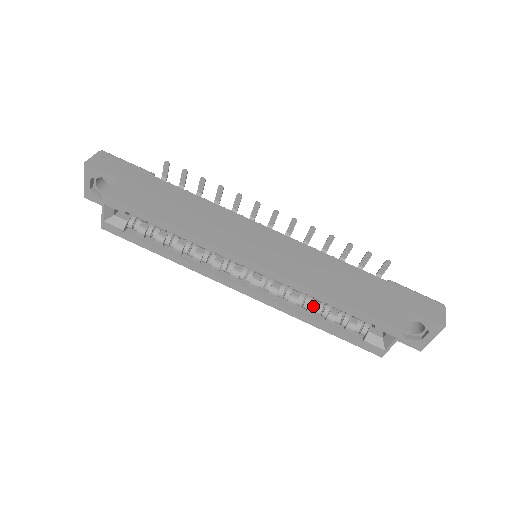
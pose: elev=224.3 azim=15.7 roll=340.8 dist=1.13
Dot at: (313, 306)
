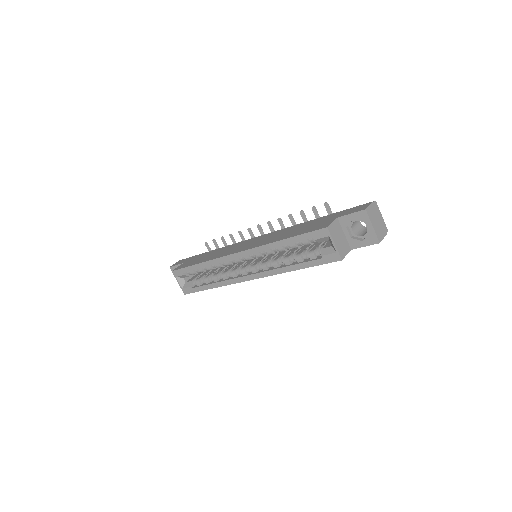
Dot at: (286, 258)
